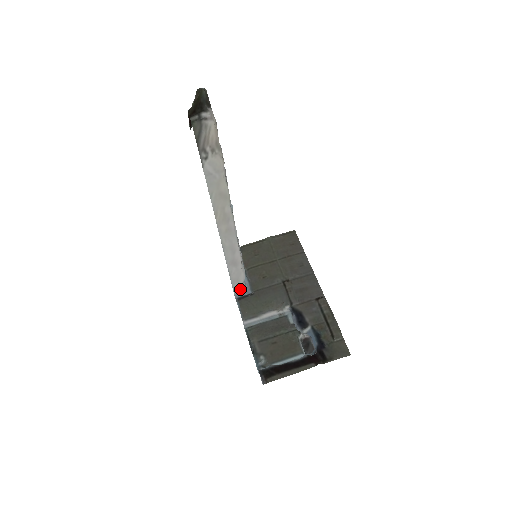
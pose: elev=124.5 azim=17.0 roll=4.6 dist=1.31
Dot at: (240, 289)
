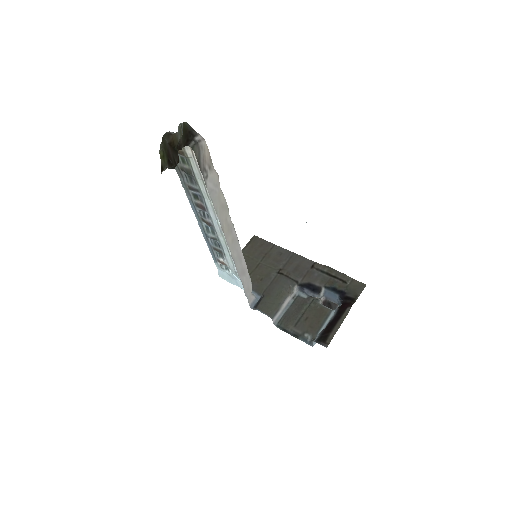
Dot at: (252, 298)
